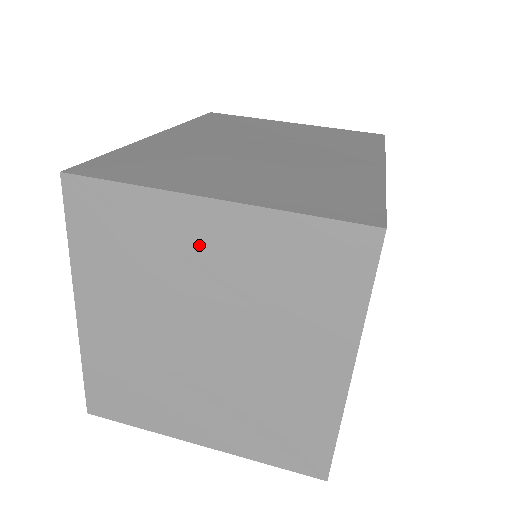
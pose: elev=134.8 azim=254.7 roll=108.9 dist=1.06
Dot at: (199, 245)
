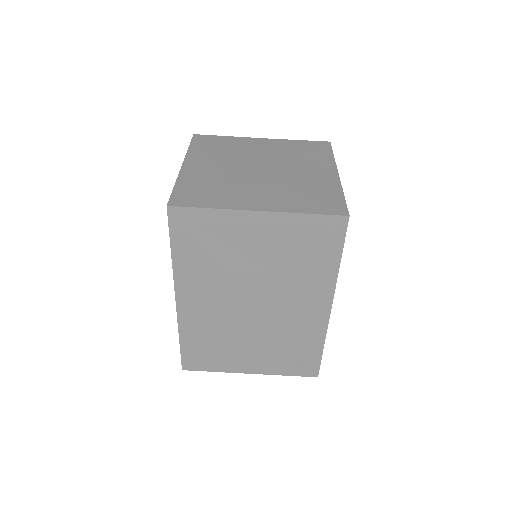
Dot at: occluded
